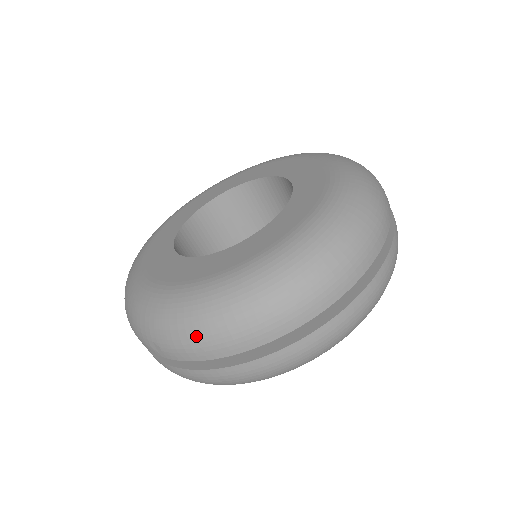
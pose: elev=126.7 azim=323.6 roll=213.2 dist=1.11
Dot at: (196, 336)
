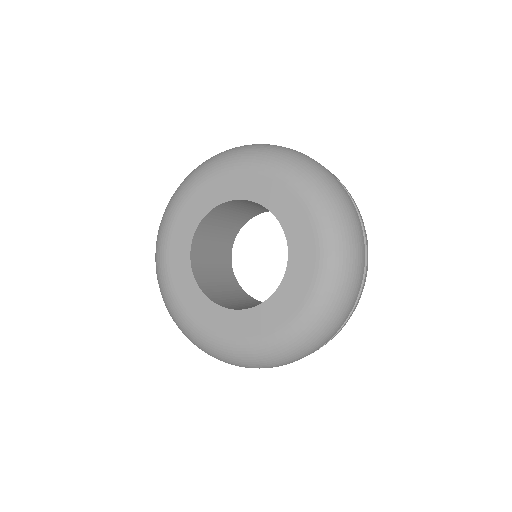
Dot at: (330, 331)
